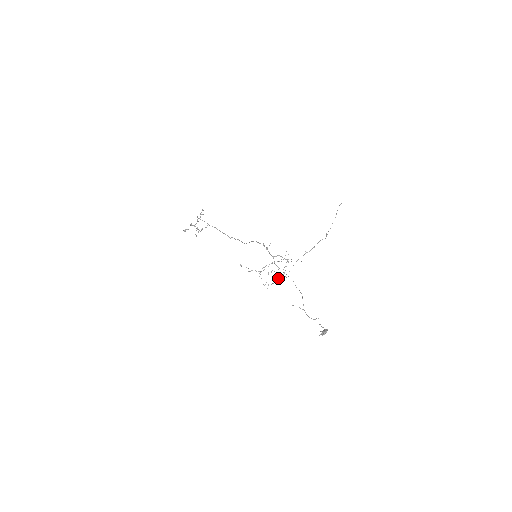
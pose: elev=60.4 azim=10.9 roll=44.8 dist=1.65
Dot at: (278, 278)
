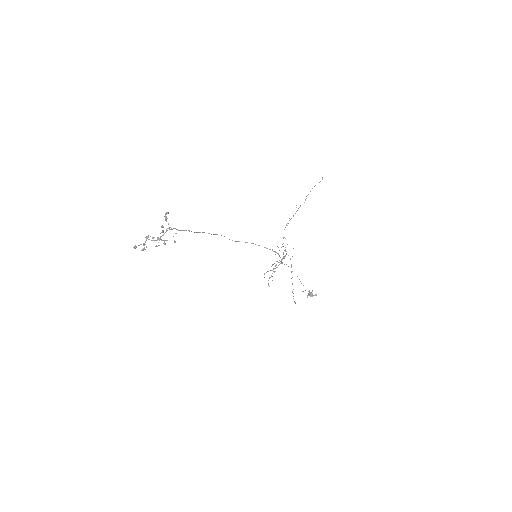
Dot at: (275, 268)
